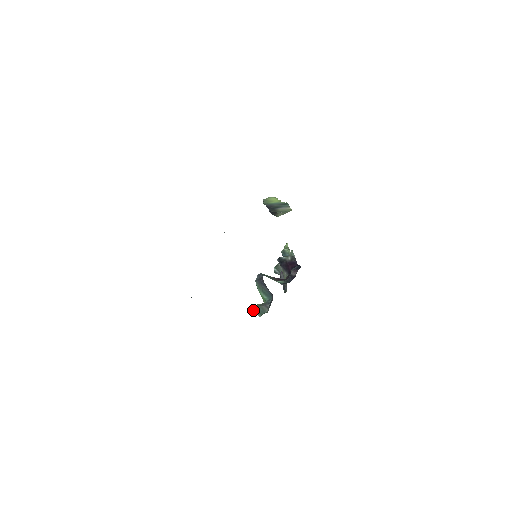
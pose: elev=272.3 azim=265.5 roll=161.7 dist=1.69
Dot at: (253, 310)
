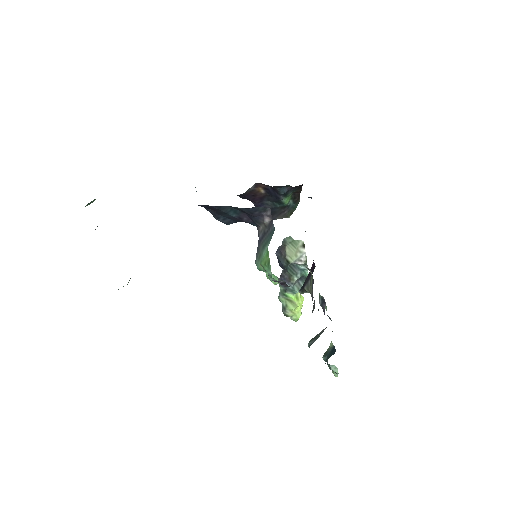
Dot at: occluded
